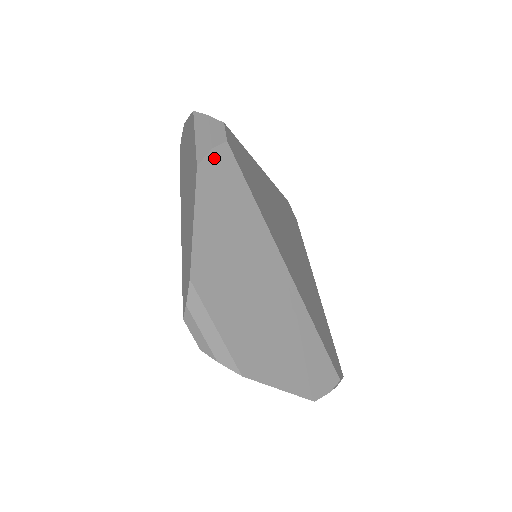
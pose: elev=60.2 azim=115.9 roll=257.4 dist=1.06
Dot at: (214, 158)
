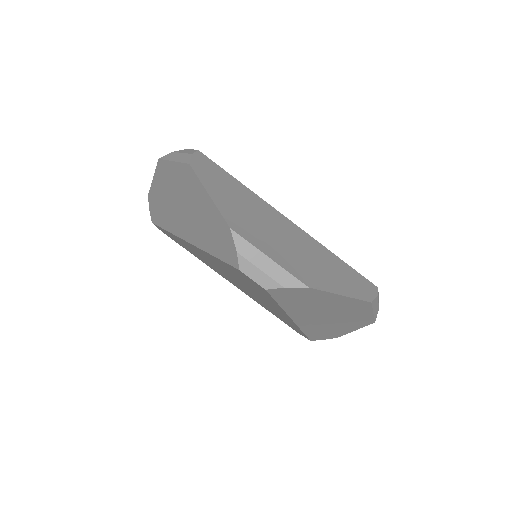
Dot at: (197, 159)
